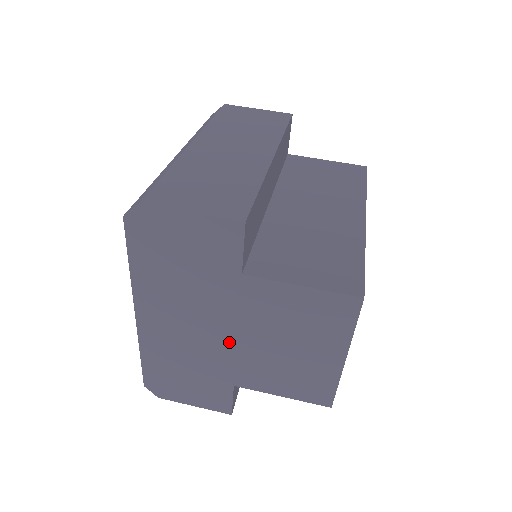
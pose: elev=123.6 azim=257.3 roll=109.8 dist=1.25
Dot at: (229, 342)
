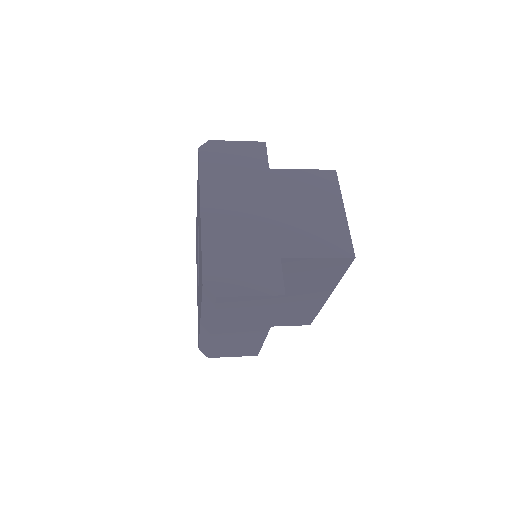
Dot at: (270, 217)
